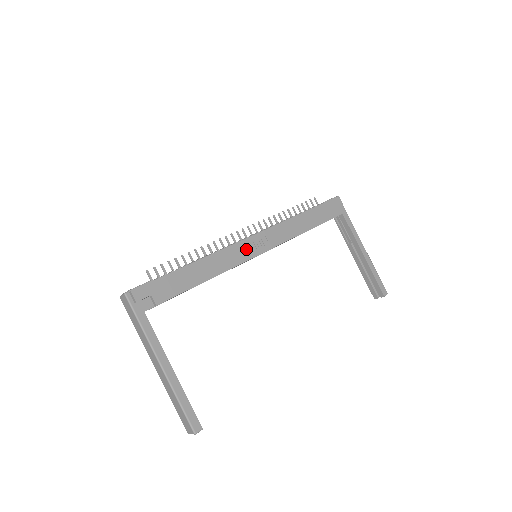
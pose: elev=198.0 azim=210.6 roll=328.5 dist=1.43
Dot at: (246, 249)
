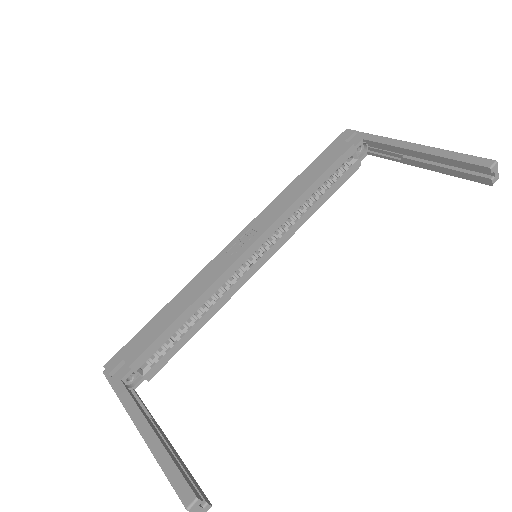
Dot at: (228, 255)
